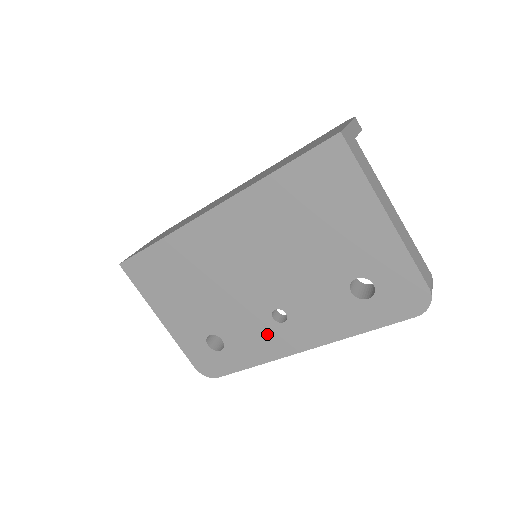
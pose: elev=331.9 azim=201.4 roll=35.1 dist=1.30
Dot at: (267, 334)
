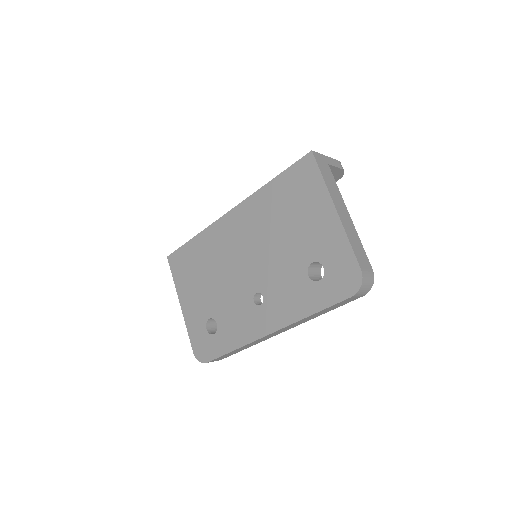
Dot at: (248, 317)
